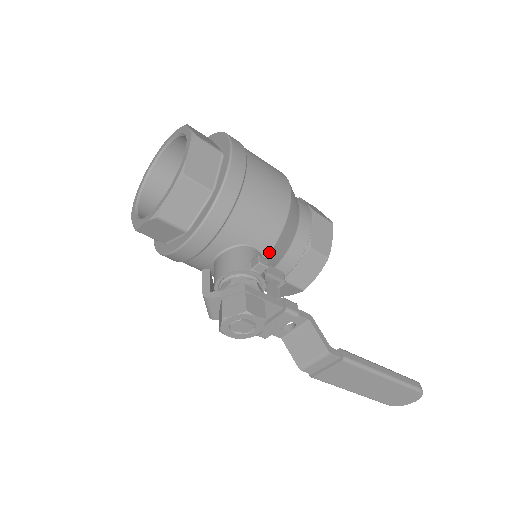
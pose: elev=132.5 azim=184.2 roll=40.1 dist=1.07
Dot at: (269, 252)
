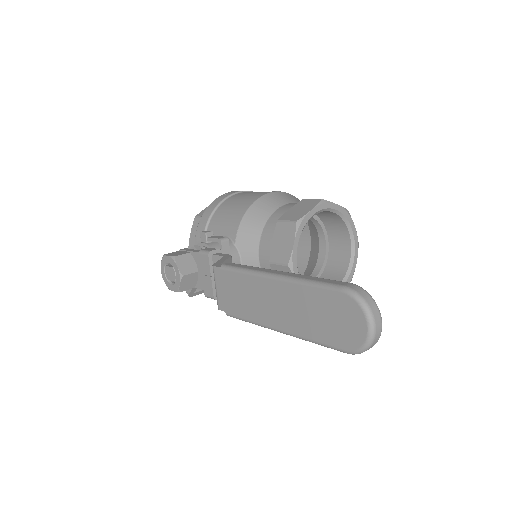
Dot at: (236, 235)
